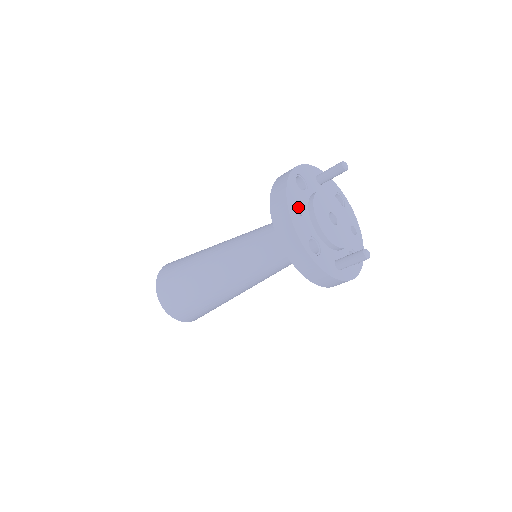
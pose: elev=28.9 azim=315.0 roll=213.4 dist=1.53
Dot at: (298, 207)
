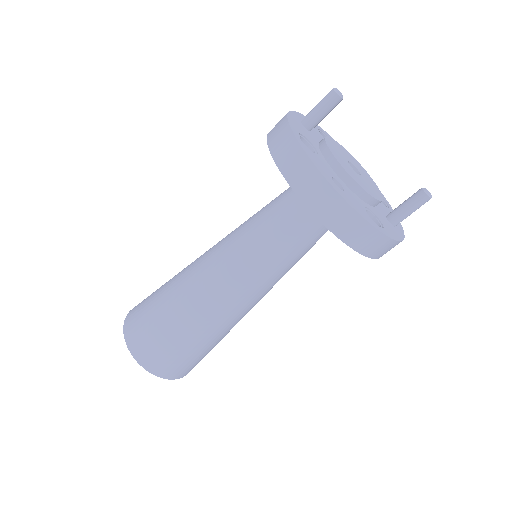
Dot at: occluded
